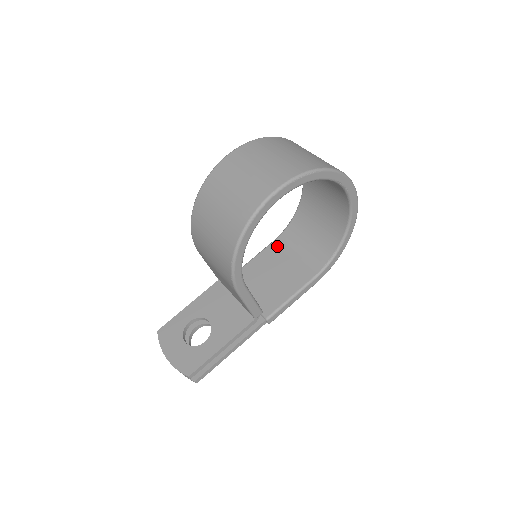
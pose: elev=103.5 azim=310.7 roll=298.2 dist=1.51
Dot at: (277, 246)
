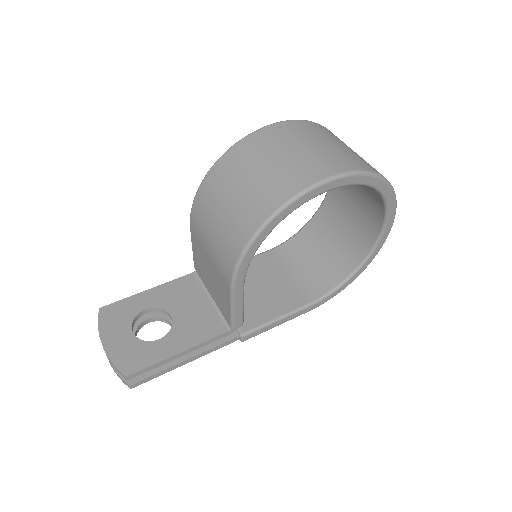
Dot at: (272, 257)
